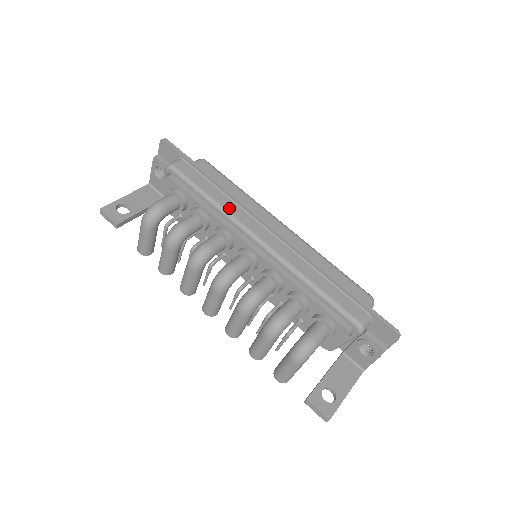
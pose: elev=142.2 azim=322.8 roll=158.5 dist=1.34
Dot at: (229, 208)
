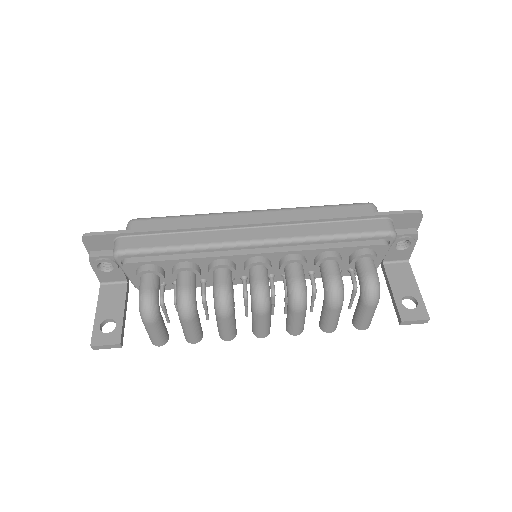
Dot at: (205, 240)
